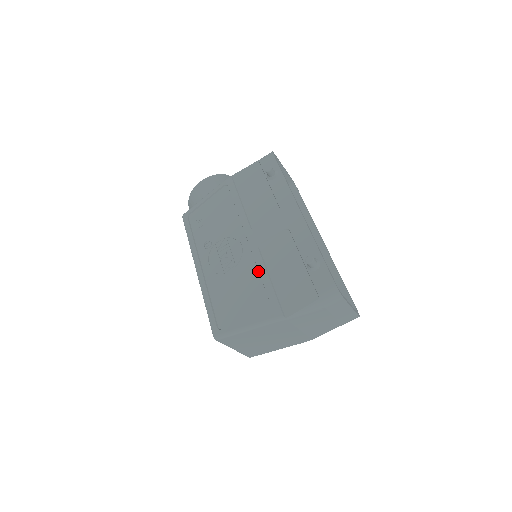
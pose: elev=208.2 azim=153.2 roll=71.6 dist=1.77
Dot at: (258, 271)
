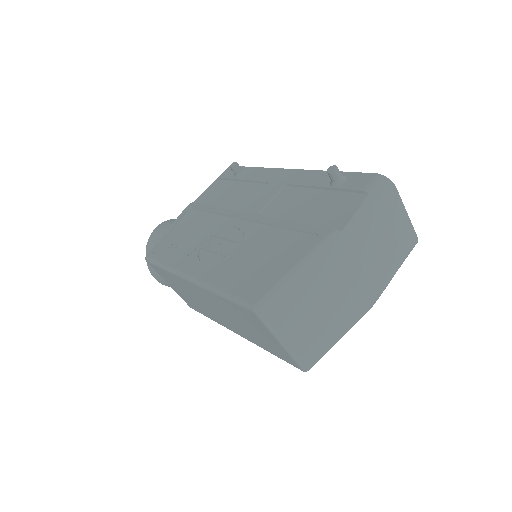
Dot at: (273, 226)
